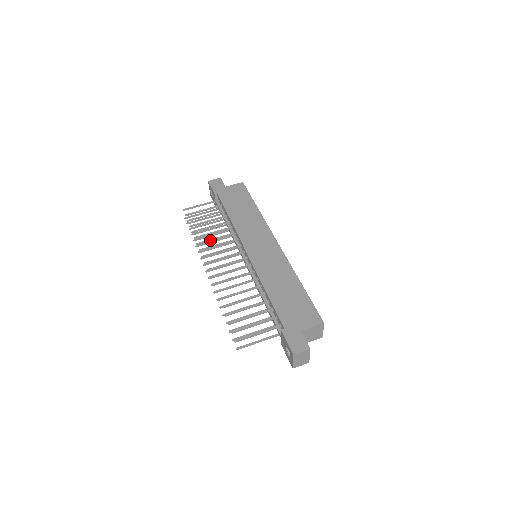
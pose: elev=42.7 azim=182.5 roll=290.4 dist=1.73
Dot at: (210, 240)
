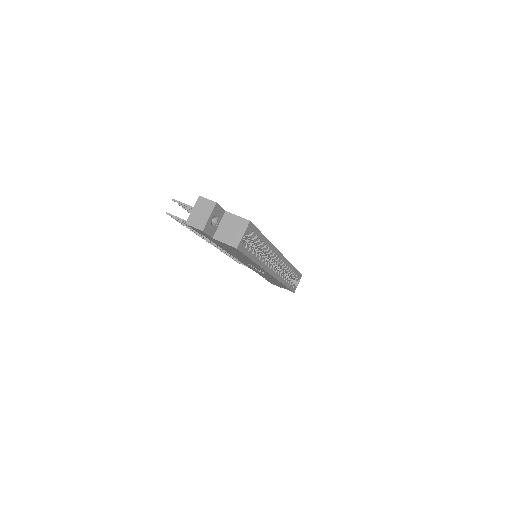
Dot at: occluded
